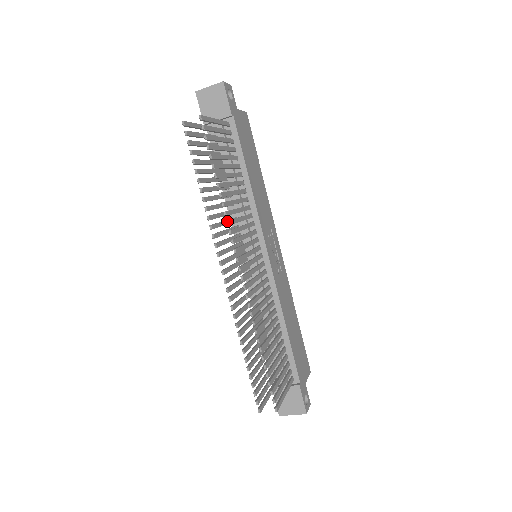
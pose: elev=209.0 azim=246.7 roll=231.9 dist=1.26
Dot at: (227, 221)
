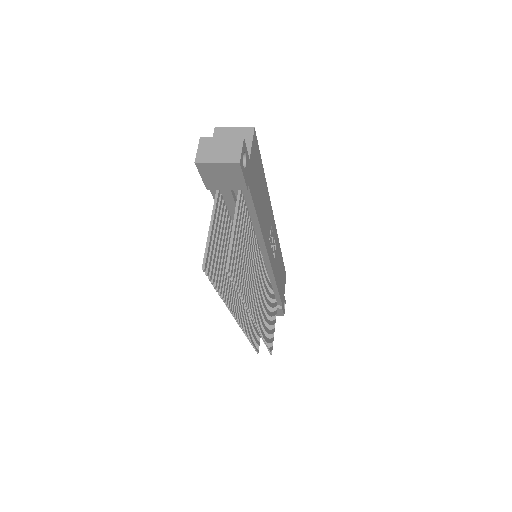
Dot at: (248, 312)
